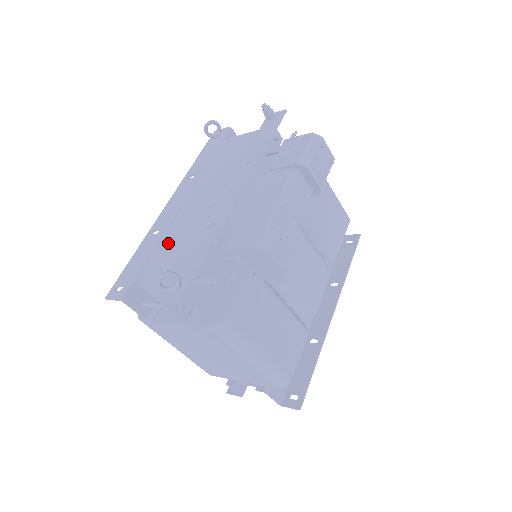
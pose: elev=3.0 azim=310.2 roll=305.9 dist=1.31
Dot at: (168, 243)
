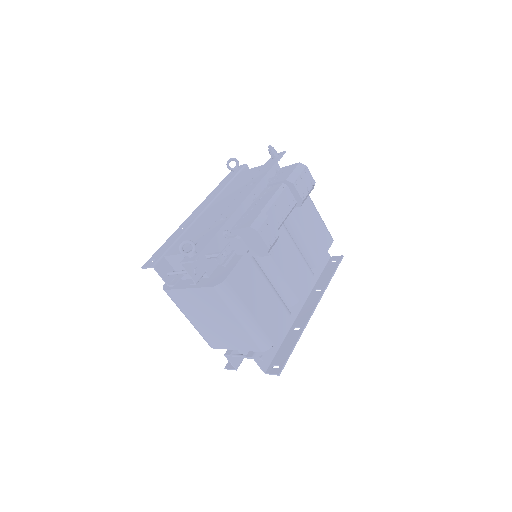
Dot at: (191, 233)
